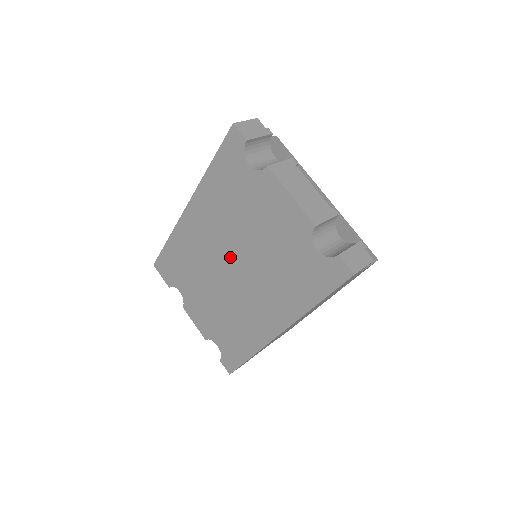
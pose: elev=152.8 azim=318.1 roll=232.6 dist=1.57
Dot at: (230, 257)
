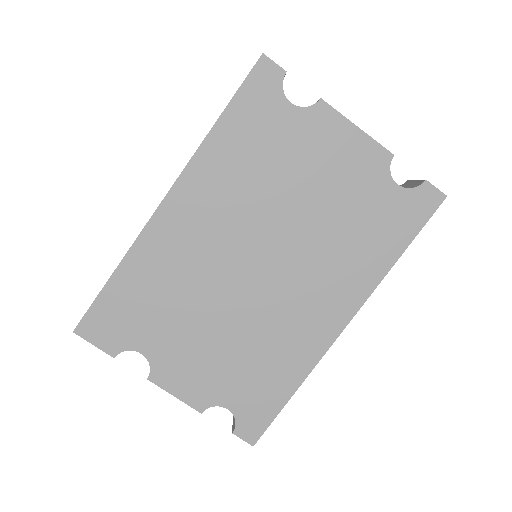
Dot at: (256, 247)
